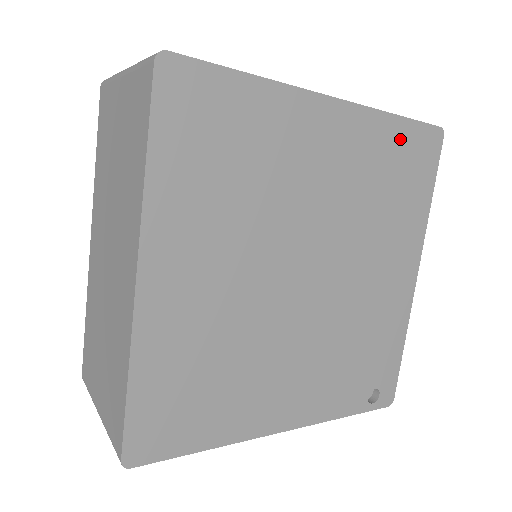
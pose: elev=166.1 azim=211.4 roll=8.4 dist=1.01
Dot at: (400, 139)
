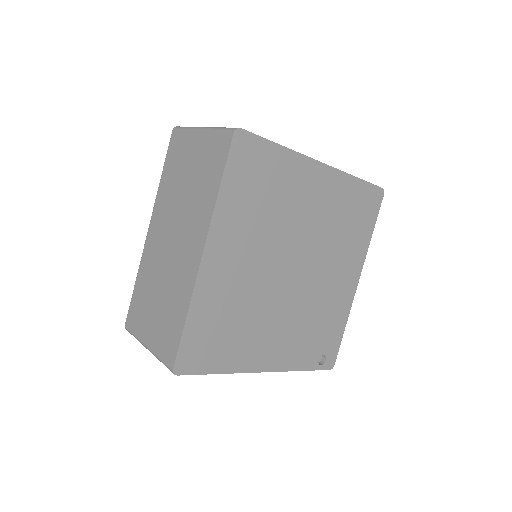
Dot at: (358, 193)
